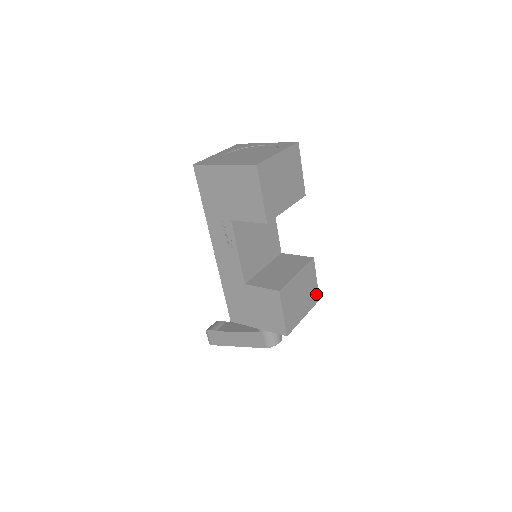
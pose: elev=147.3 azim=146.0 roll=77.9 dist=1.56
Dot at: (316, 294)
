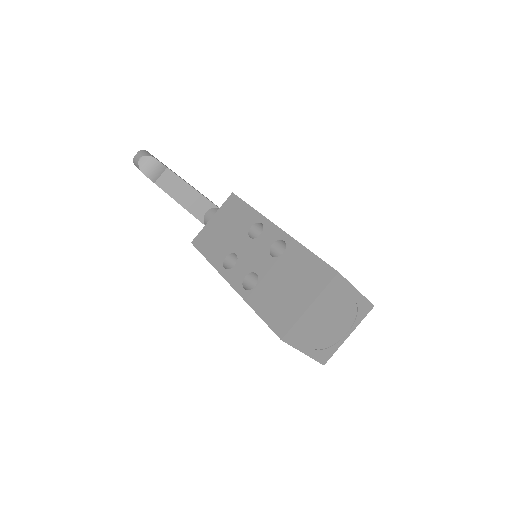
Dot at: occluded
